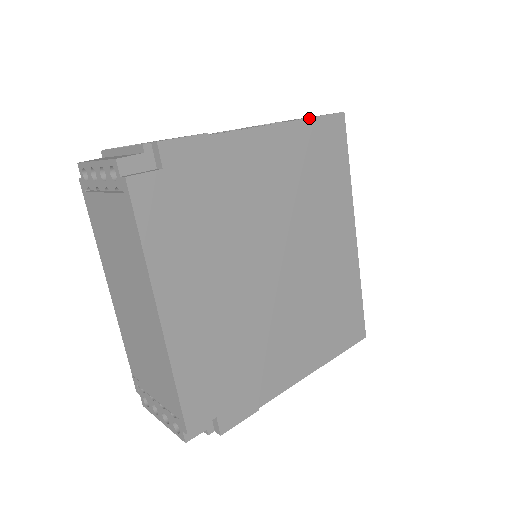
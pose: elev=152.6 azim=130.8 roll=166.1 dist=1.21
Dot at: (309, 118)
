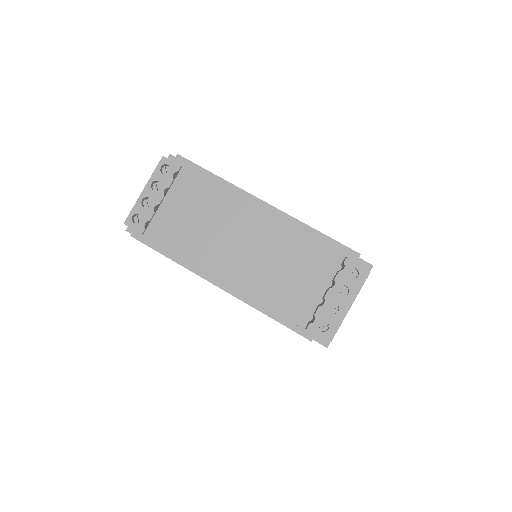
Dot at: occluded
